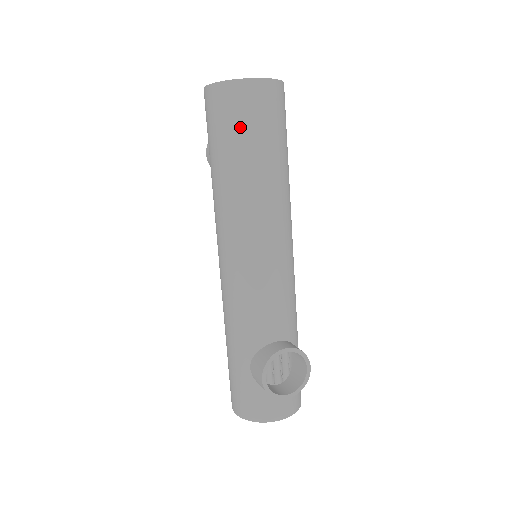
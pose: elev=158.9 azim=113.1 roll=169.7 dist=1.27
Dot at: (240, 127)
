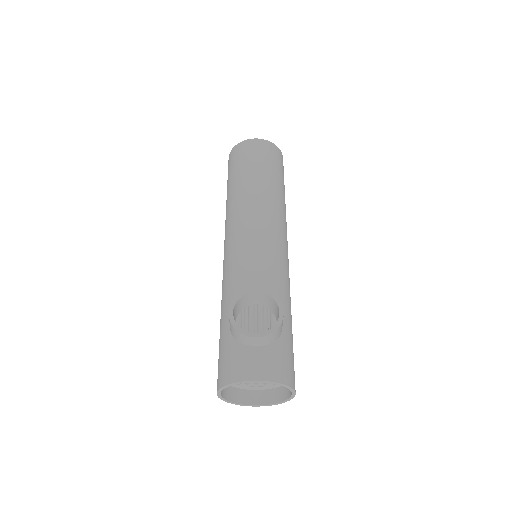
Dot at: (241, 162)
